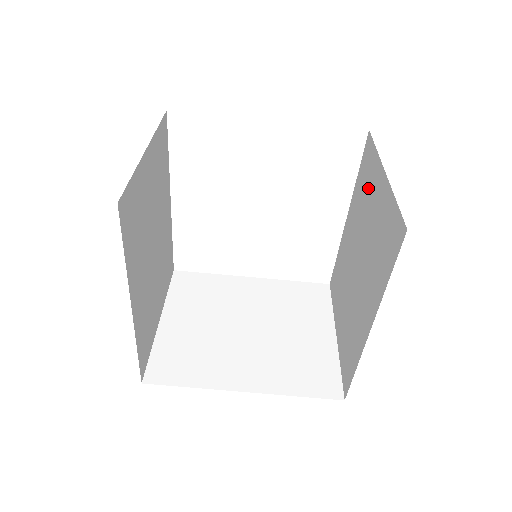
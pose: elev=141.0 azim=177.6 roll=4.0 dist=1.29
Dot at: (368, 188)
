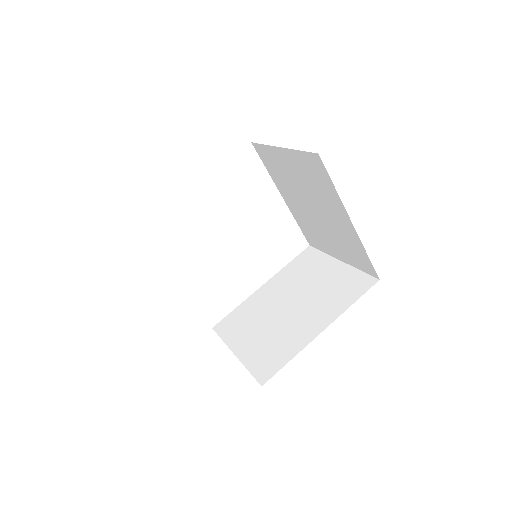
Dot at: (311, 269)
